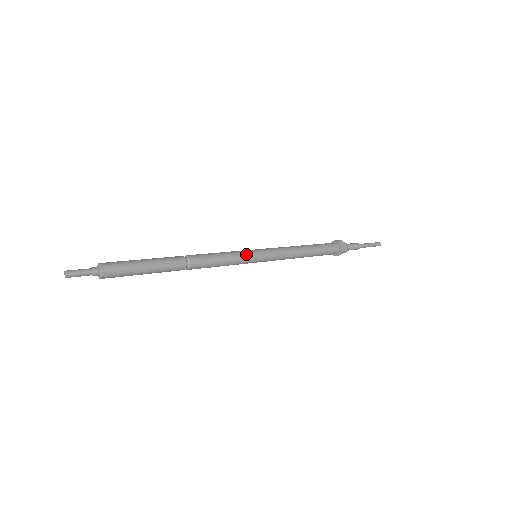
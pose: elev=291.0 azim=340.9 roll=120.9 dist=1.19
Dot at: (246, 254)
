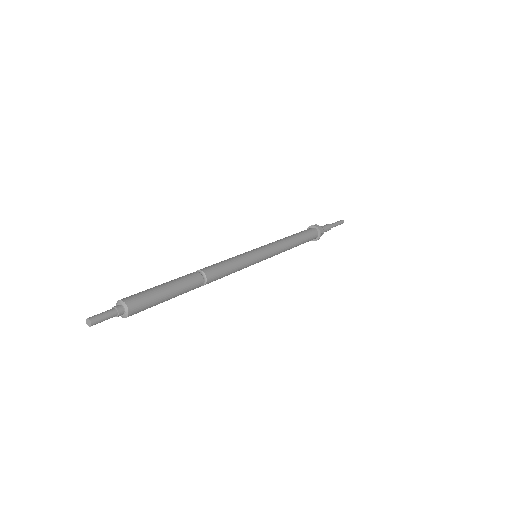
Dot at: (249, 255)
